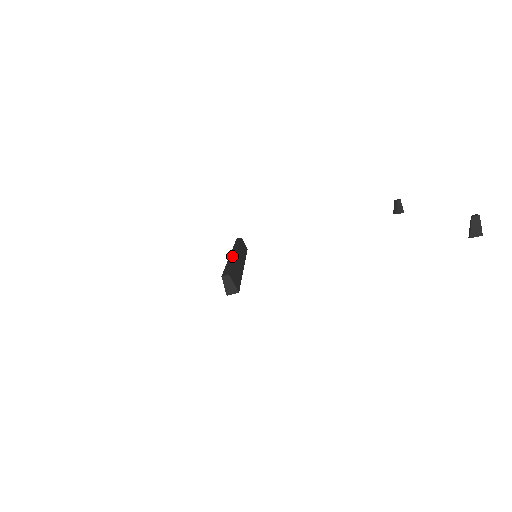
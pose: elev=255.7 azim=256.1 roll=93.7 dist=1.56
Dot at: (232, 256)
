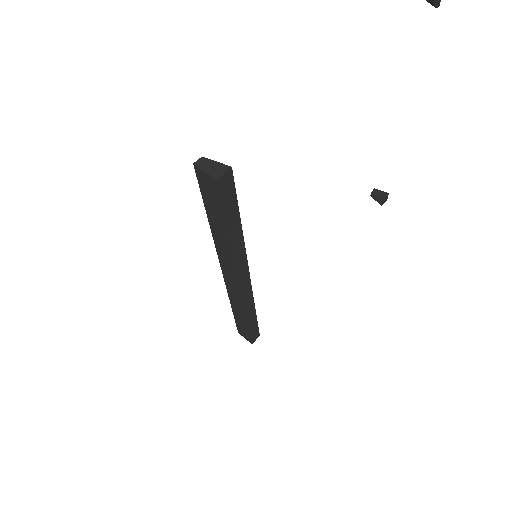
Dot at: occluded
